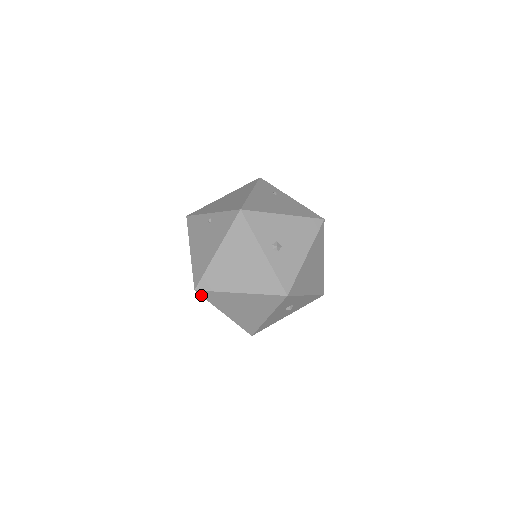
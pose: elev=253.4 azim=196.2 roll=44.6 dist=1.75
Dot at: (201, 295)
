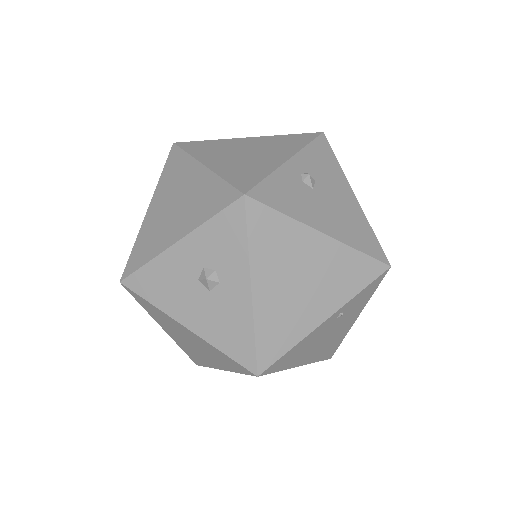
Dot at: (169, 155)
